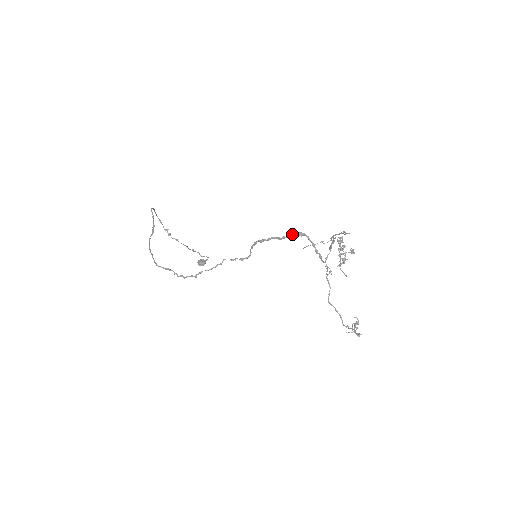
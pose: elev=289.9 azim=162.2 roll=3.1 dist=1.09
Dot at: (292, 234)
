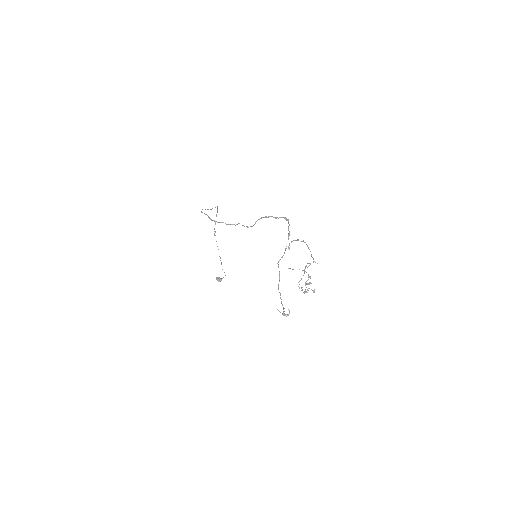
Dot at: (282, 217)
